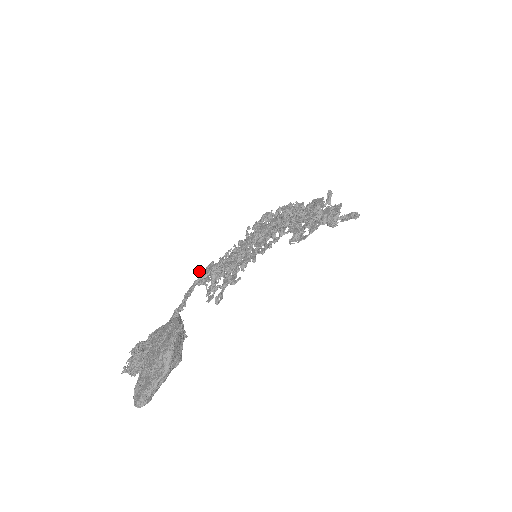
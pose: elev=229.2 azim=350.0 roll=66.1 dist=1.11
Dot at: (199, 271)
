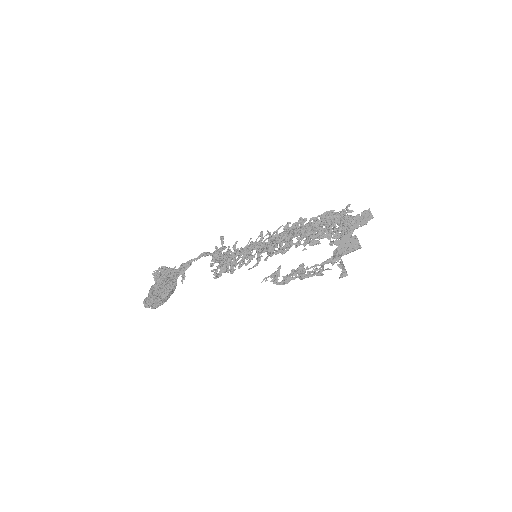
Dot at: (221, 239)
